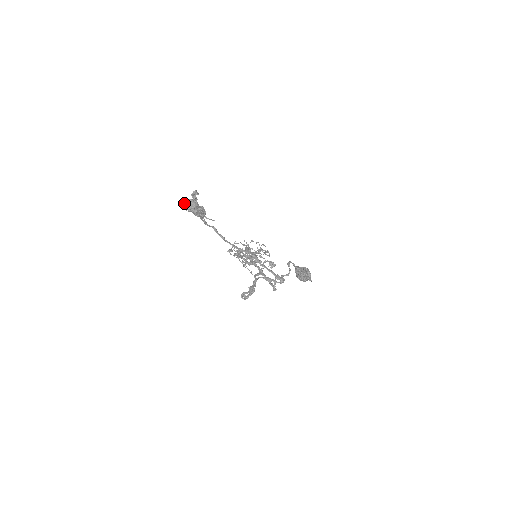
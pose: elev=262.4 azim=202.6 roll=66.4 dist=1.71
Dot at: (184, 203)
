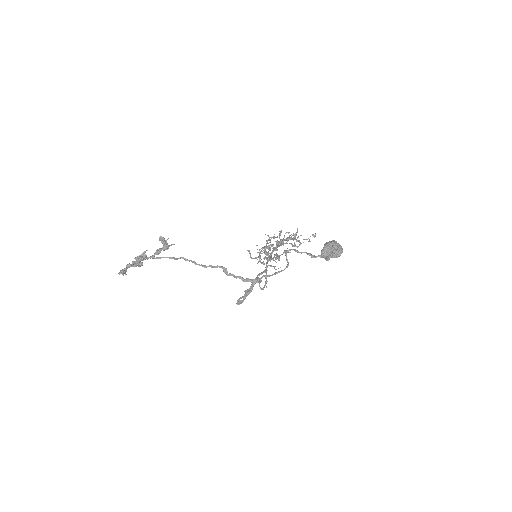
Dot at: occluded
